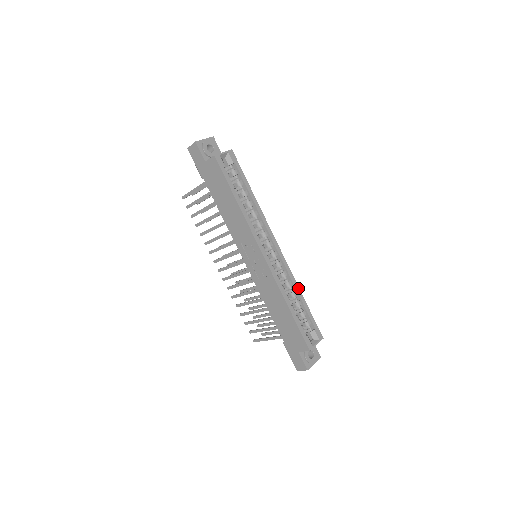
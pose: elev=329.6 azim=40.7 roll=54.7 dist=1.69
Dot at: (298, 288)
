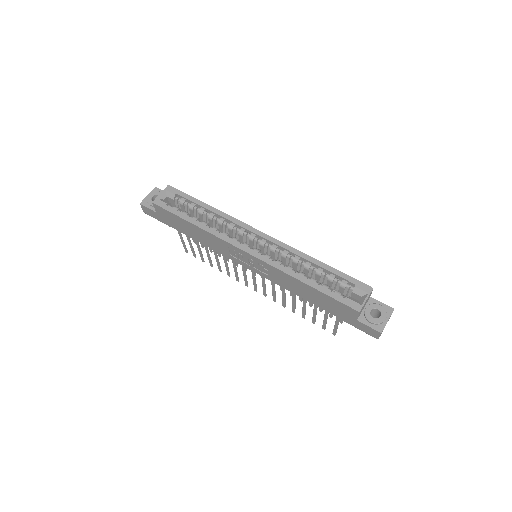
Dot at: (308, 257)
